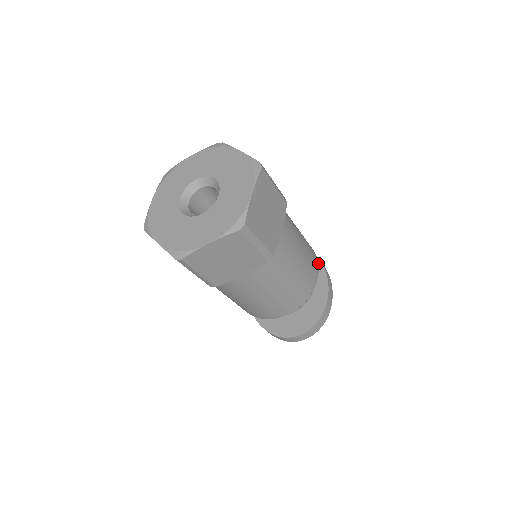
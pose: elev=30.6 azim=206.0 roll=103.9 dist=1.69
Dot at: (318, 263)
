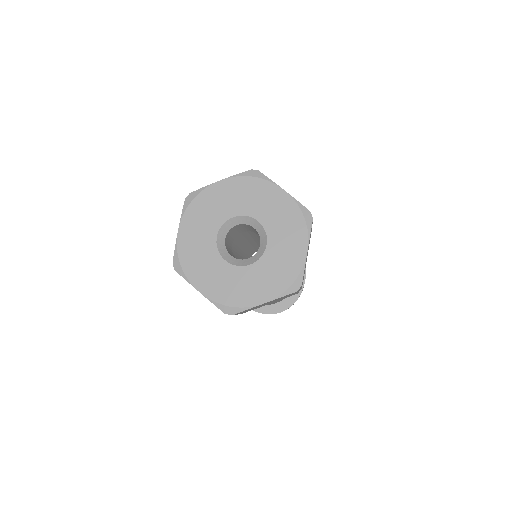
Dot at: occluded
